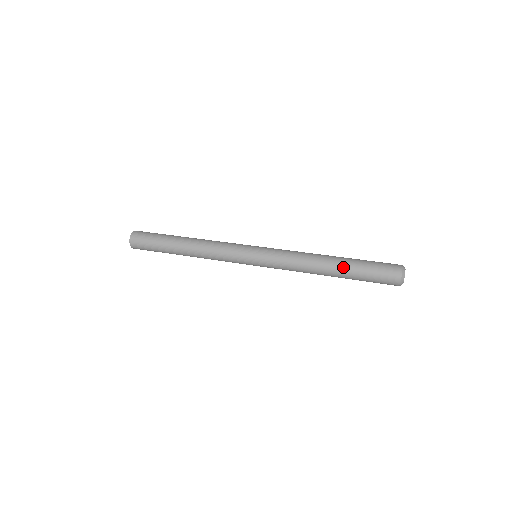
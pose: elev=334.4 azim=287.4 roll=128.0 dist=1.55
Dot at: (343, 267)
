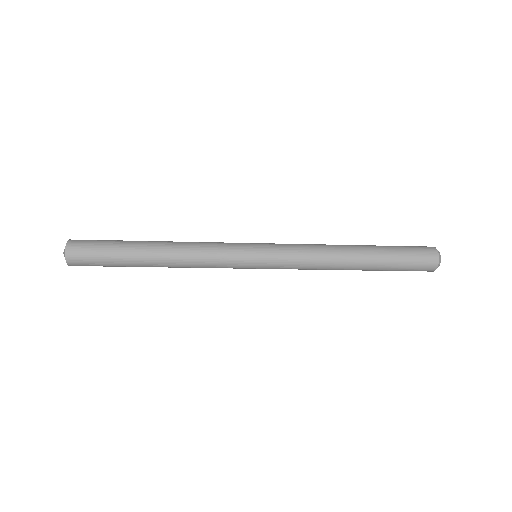
Dot at: (372, 256)
